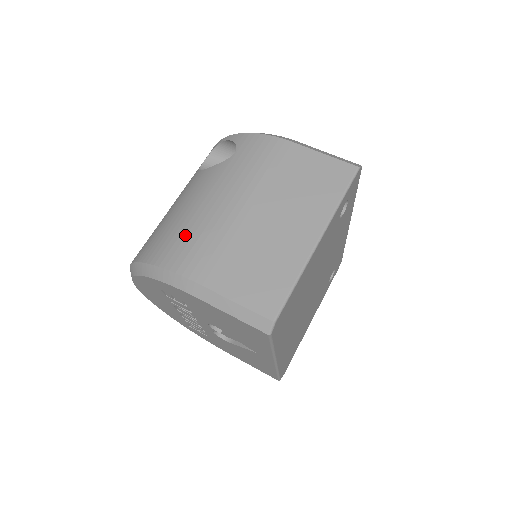
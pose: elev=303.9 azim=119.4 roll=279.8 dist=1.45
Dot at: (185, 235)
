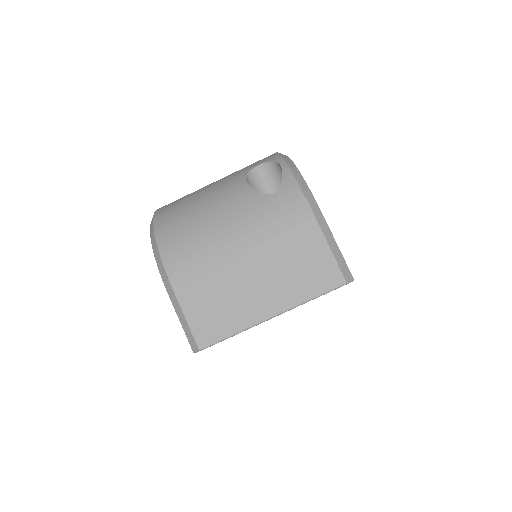
Dot at: (190, 239)
